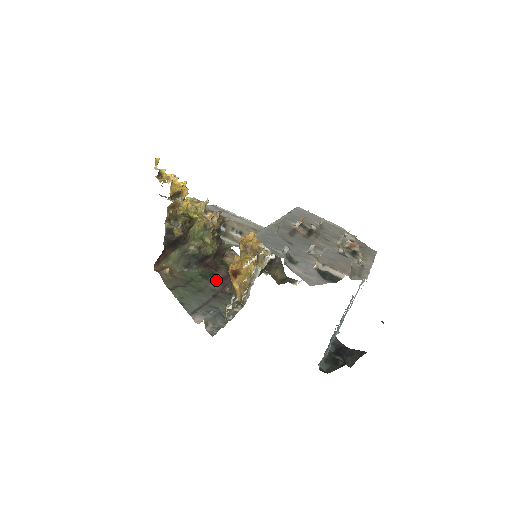
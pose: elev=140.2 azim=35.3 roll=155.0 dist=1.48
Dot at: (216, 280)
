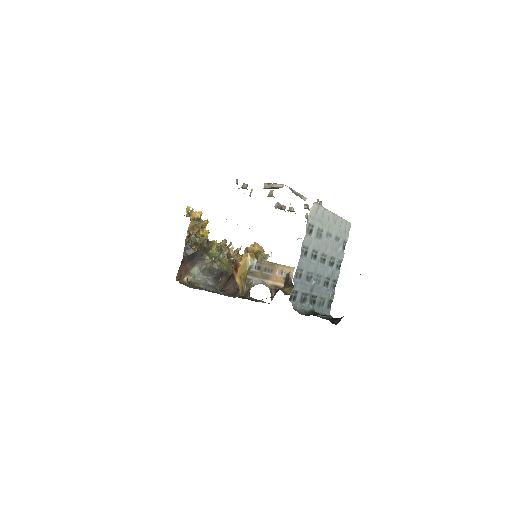
Dot at: occluded
